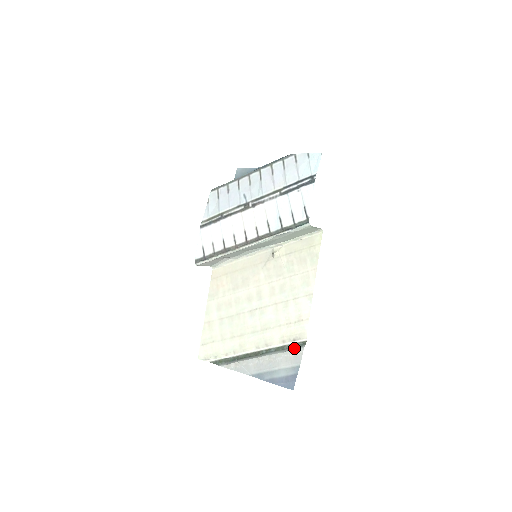
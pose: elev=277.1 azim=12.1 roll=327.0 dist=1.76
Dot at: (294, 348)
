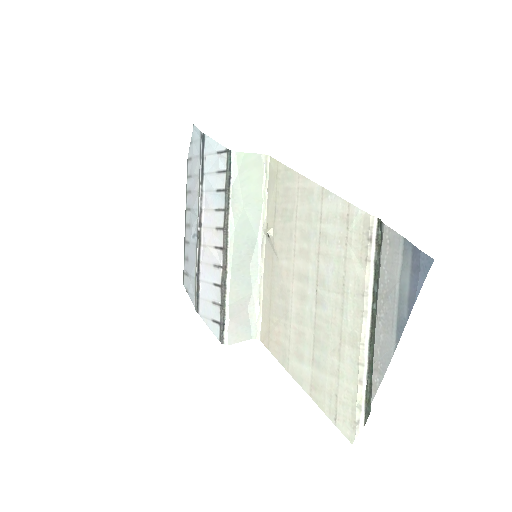
Dot at: (380, 244)
